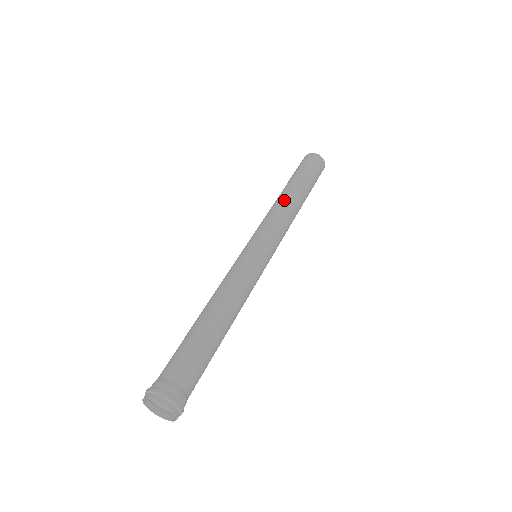
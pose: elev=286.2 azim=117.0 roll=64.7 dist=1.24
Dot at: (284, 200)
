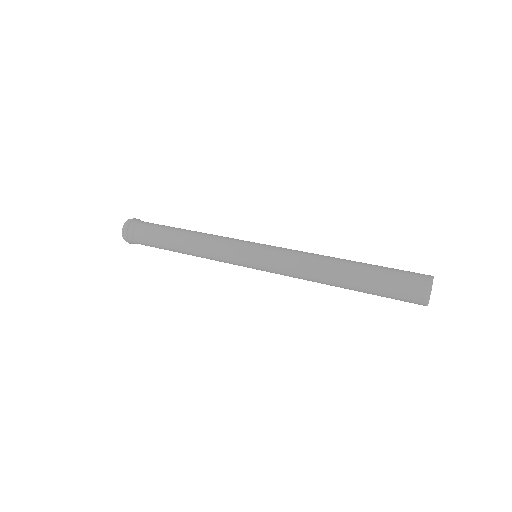
Dot at: (319, 274)
